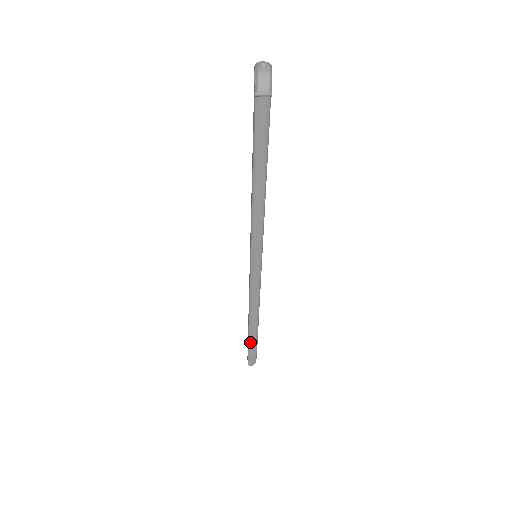
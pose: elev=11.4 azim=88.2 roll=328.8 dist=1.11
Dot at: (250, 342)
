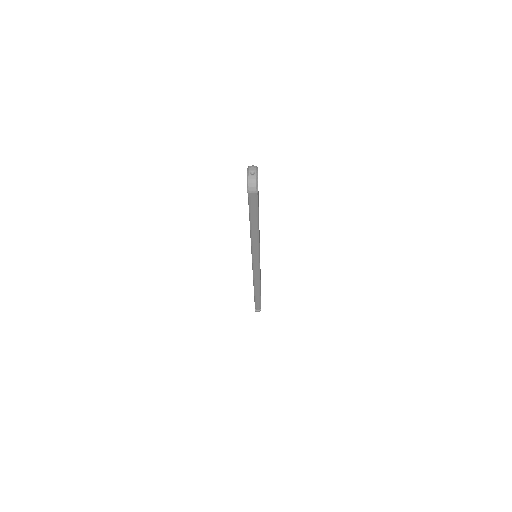
Dot at: (256, 300)
